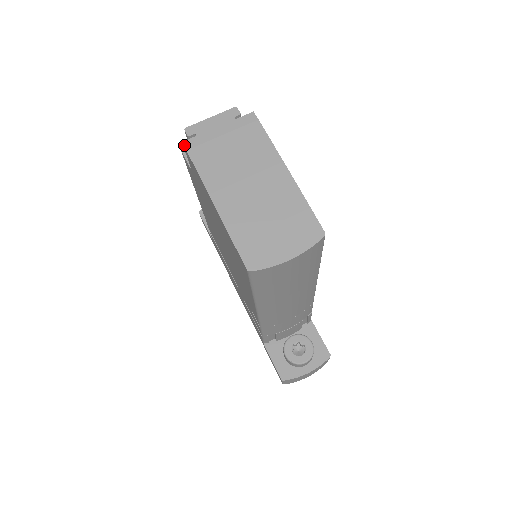
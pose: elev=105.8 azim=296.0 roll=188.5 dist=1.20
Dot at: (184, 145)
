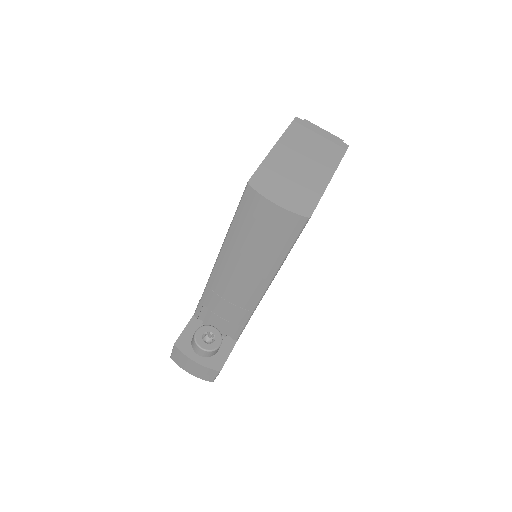
Dot at: (295, 118)
